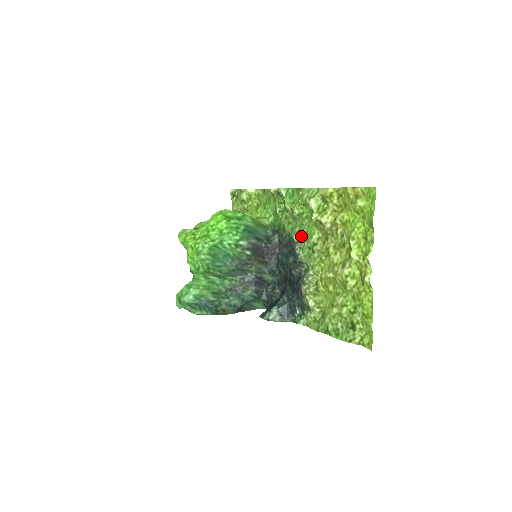
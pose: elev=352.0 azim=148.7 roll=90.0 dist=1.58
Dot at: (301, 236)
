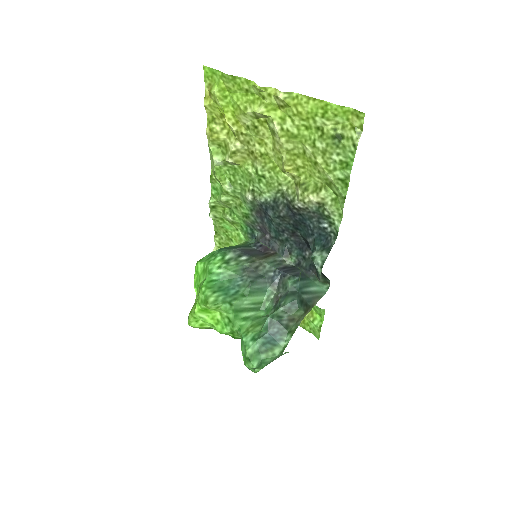
Dot at: (249, 189)
